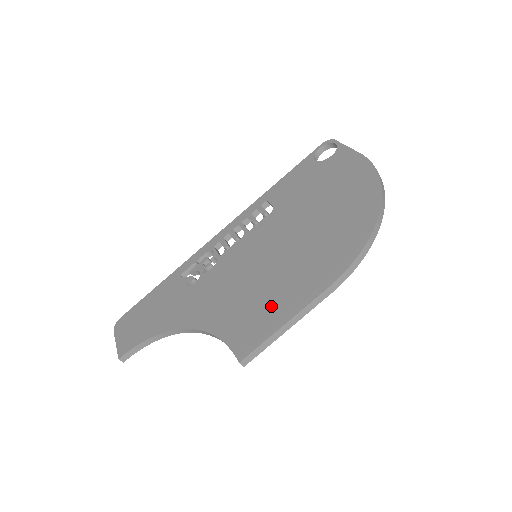
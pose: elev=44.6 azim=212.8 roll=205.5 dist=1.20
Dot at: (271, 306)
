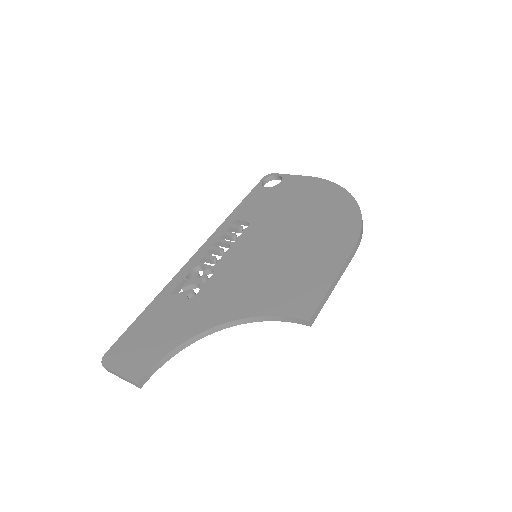
Dot at: (308, 277)
